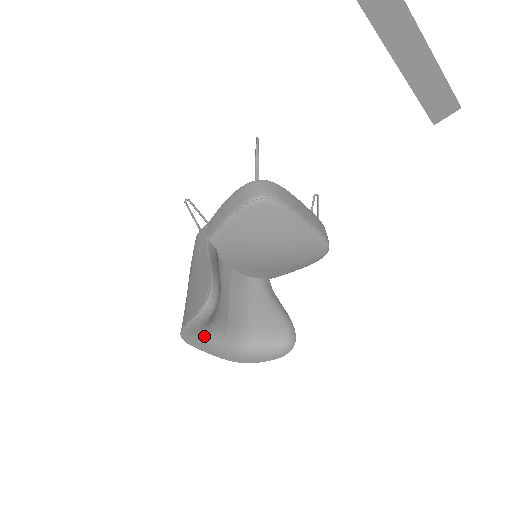
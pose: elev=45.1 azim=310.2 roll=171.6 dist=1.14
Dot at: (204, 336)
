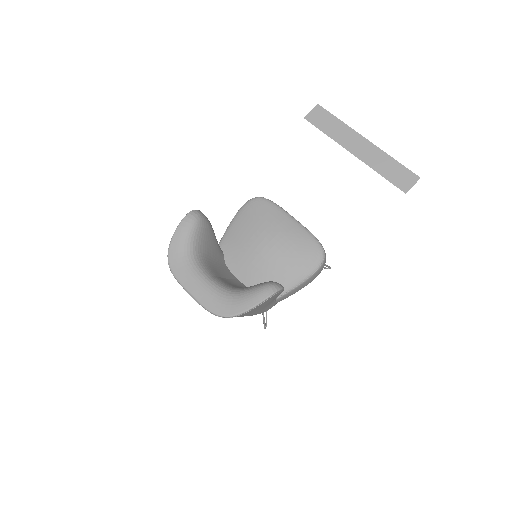
Dot at: (188, 262)
